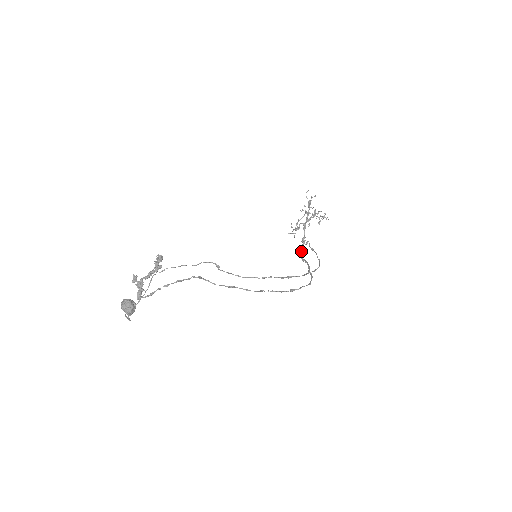
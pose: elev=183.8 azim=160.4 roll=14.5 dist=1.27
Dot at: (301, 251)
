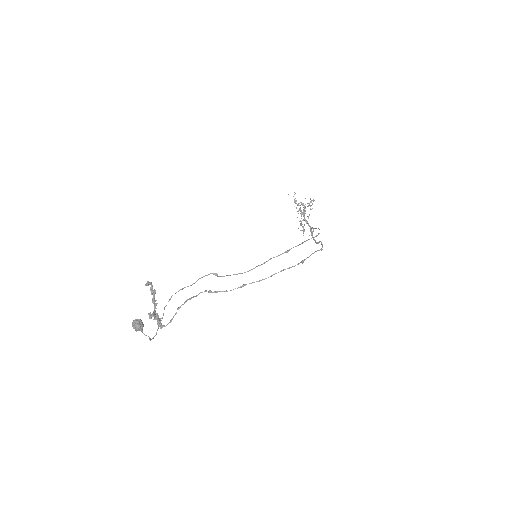
Dot at: (313, 239)
